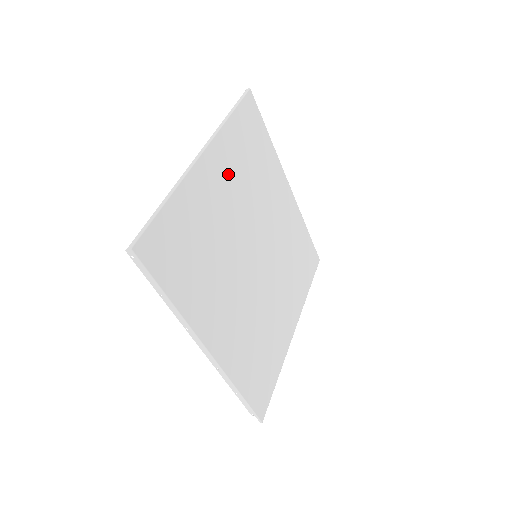
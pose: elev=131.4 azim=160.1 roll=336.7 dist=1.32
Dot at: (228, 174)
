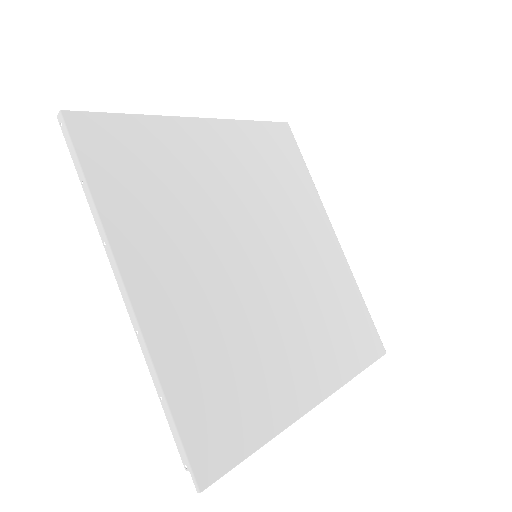
Dot at: (233, 156)
